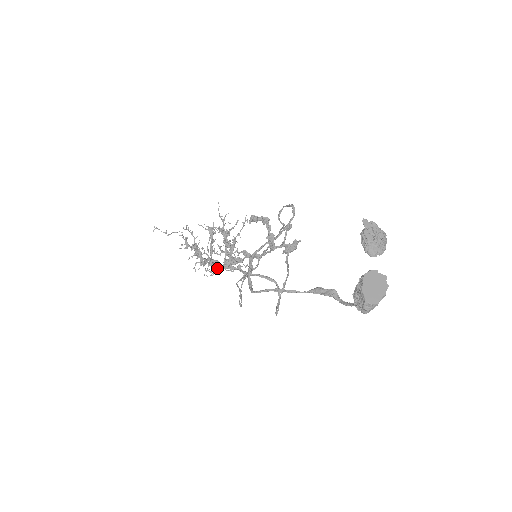
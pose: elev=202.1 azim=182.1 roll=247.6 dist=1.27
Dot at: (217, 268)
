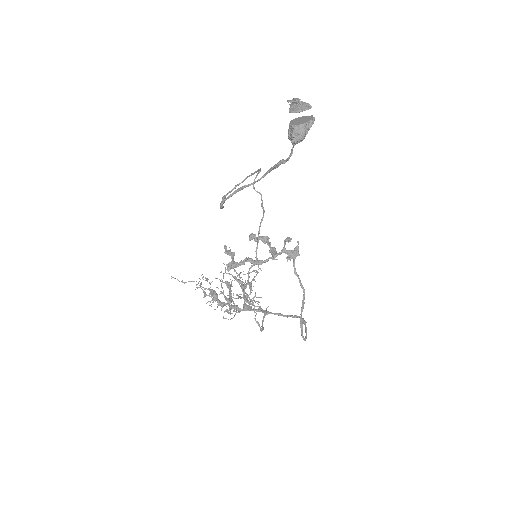
Dot at: (235, 307)
